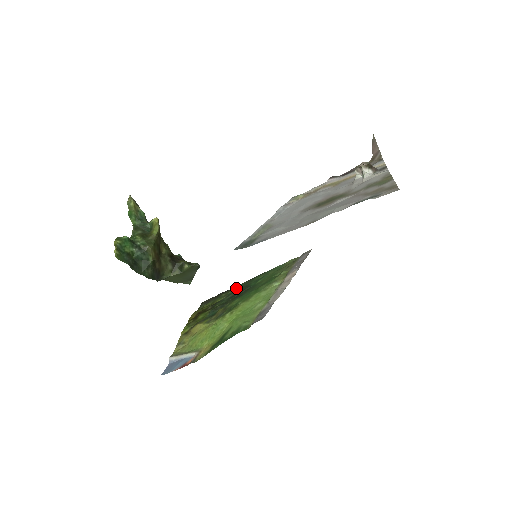
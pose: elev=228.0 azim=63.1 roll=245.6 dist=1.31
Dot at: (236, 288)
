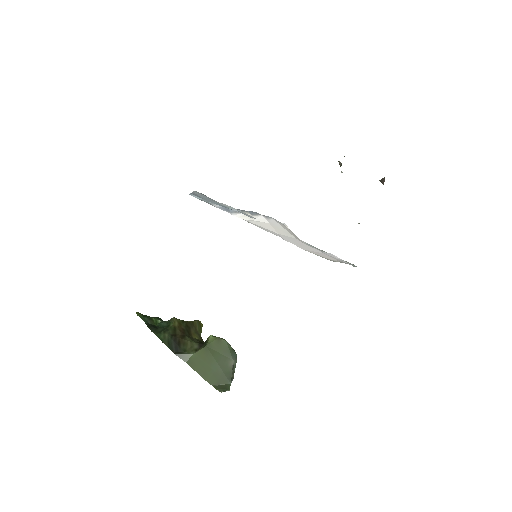
Dot at: occluded
